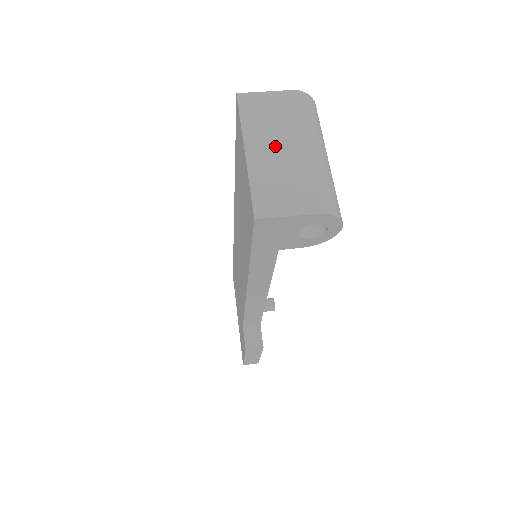
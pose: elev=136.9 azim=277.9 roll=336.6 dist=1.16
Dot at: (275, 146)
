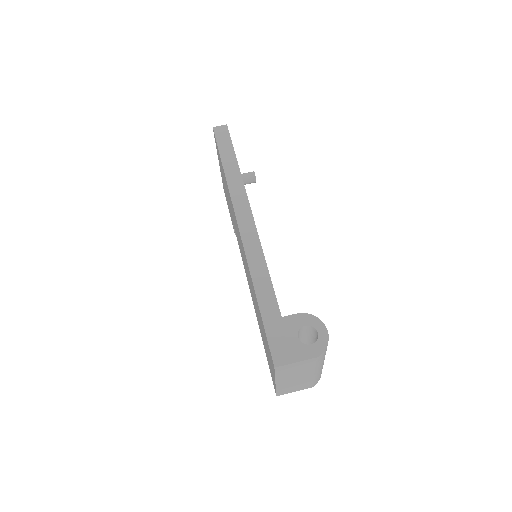
Dot at: (294, 378)
